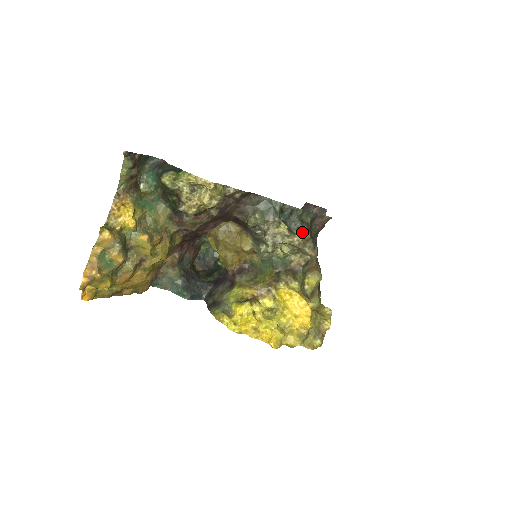
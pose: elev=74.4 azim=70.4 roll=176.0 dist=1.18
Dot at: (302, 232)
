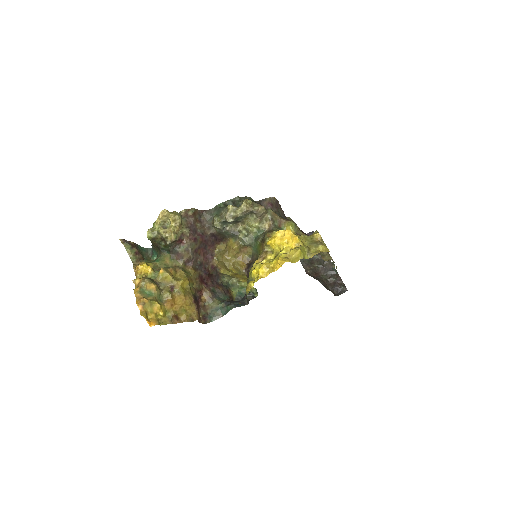
Dot at: (244, 202)
